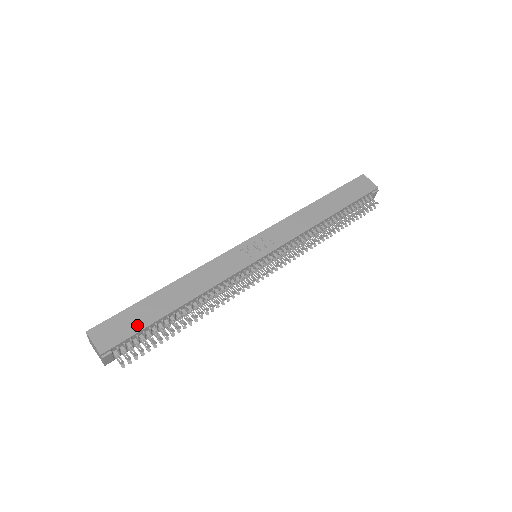
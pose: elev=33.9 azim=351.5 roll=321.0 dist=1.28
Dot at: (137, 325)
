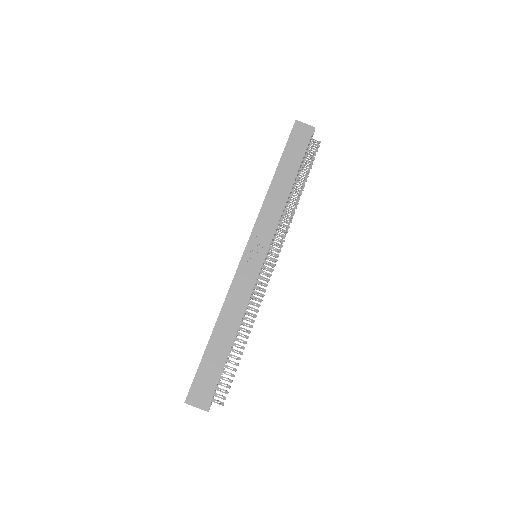
Dot at: (215, 374)
